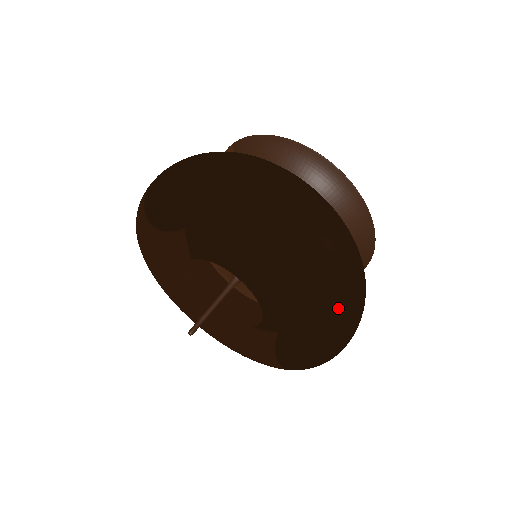
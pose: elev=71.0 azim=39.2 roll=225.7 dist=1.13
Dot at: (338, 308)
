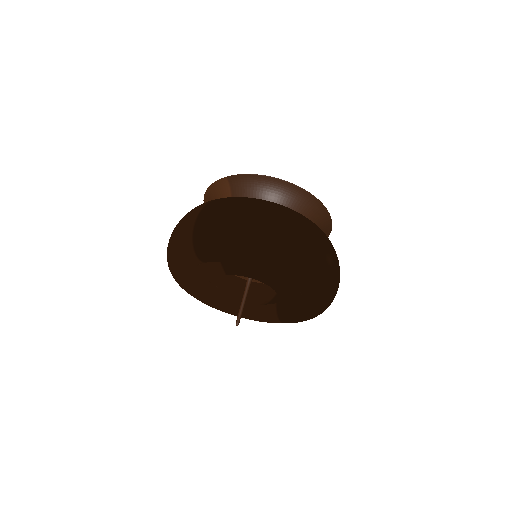
Dot at: (334, 292)
